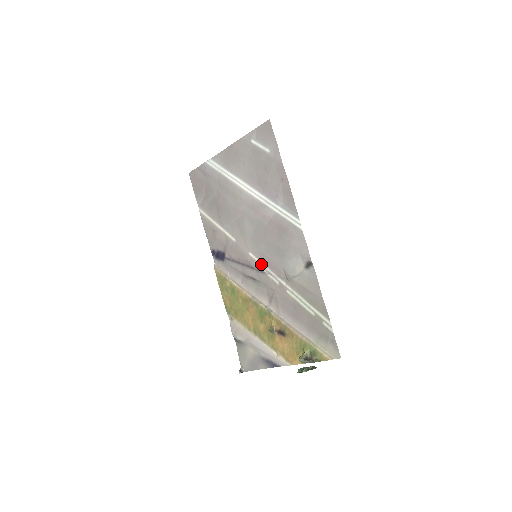
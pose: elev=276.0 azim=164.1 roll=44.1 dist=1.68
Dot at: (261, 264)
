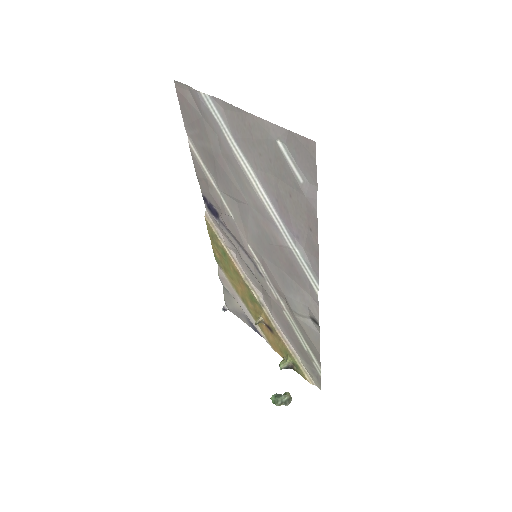
Dot at: (260, 266)
